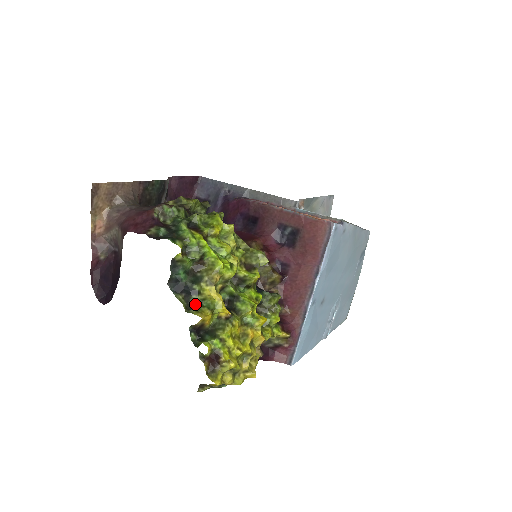
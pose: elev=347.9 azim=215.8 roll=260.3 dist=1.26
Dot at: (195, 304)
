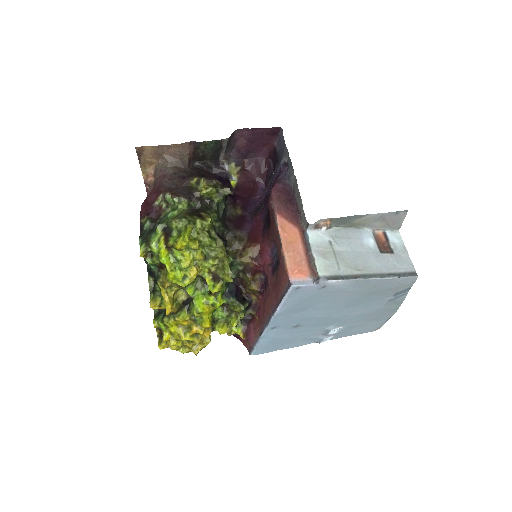
Dot at: (156, 291)
